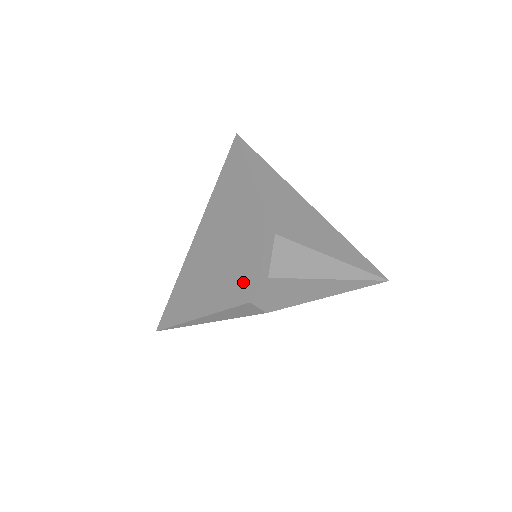
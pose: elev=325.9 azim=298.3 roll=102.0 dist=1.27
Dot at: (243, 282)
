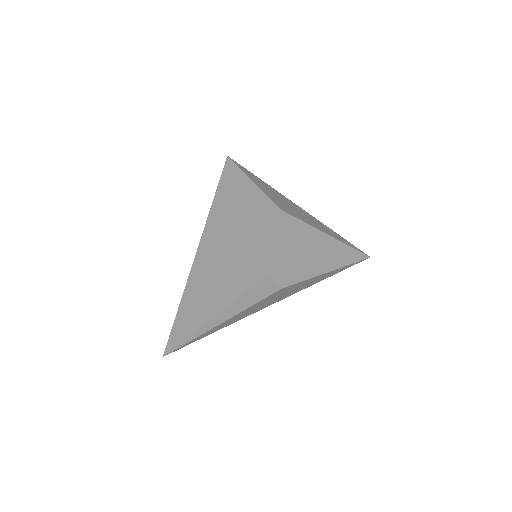
Dot at: (258, 261)
